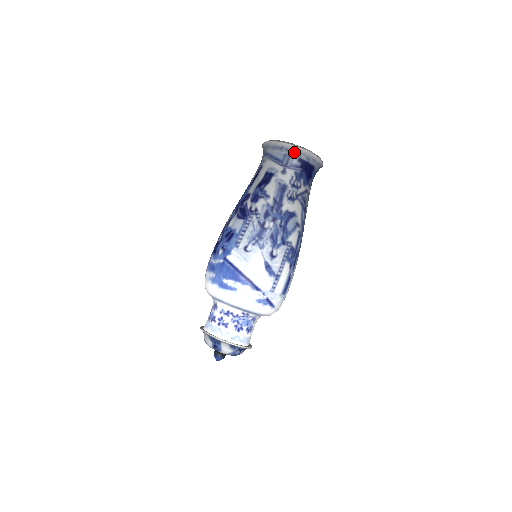
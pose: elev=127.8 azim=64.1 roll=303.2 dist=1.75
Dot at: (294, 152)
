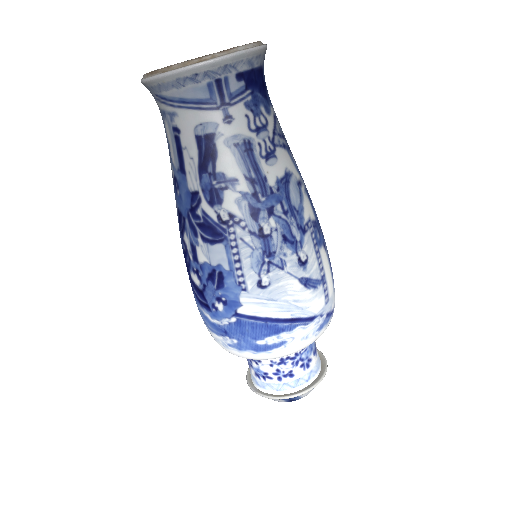
Dot at: (222, 70)
